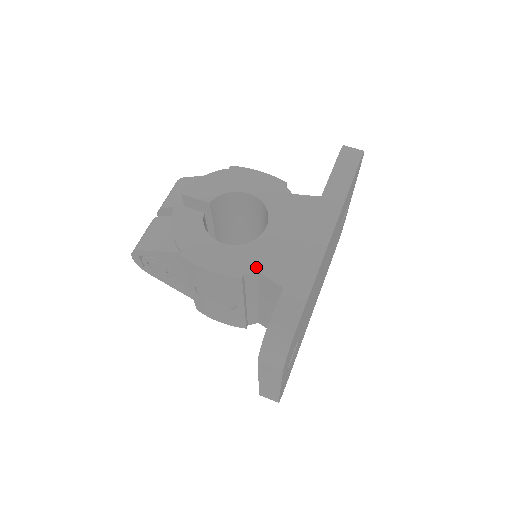
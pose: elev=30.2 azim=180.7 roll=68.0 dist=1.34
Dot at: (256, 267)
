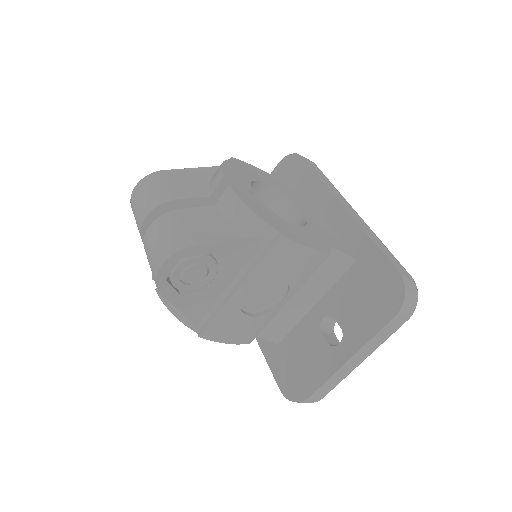
Dot at: (329, 244)
